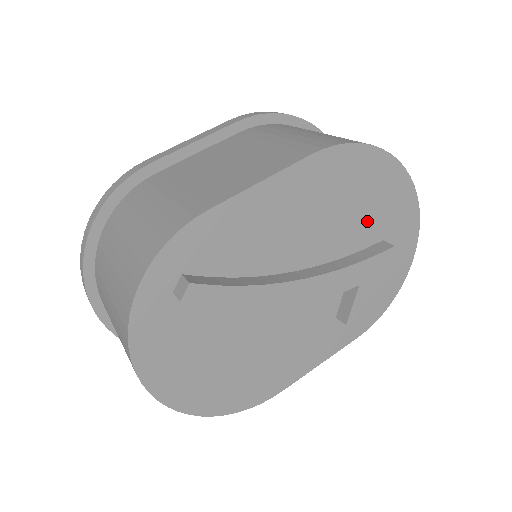
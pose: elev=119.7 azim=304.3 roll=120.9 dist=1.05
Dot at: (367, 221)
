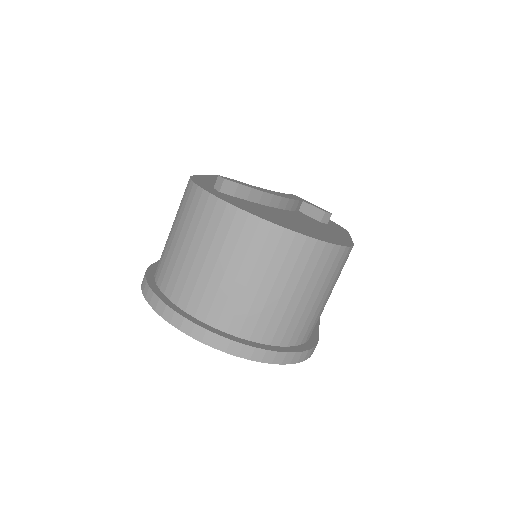
Dot at: occluded
